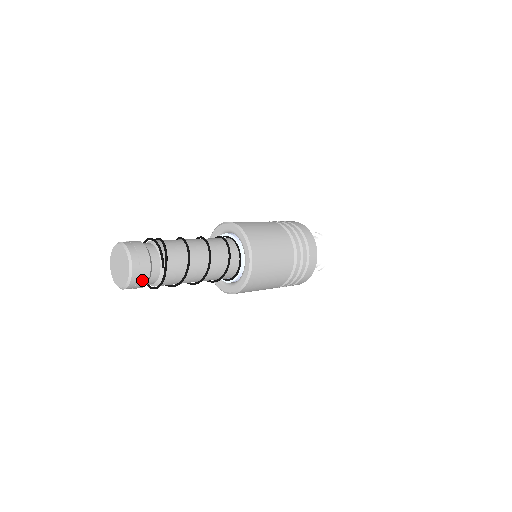
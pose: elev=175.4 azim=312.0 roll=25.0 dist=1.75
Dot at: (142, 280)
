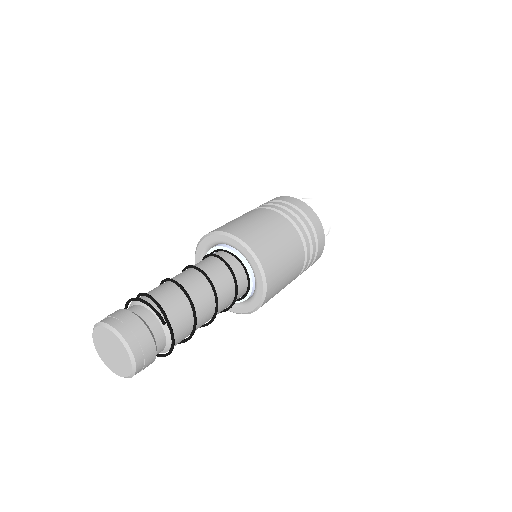
Dot at: (148, 353)
